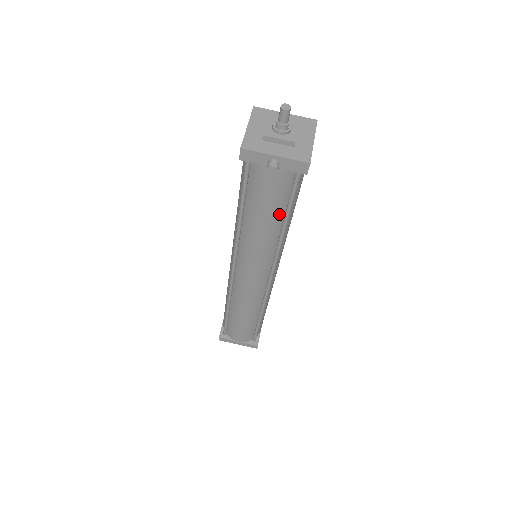
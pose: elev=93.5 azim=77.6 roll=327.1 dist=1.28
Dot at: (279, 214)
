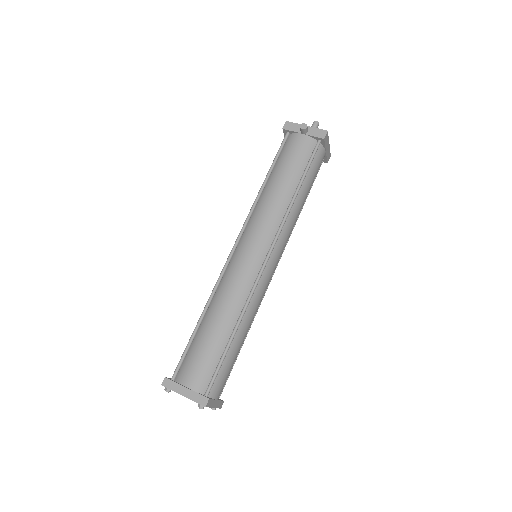
Dot at: (296, 178)
